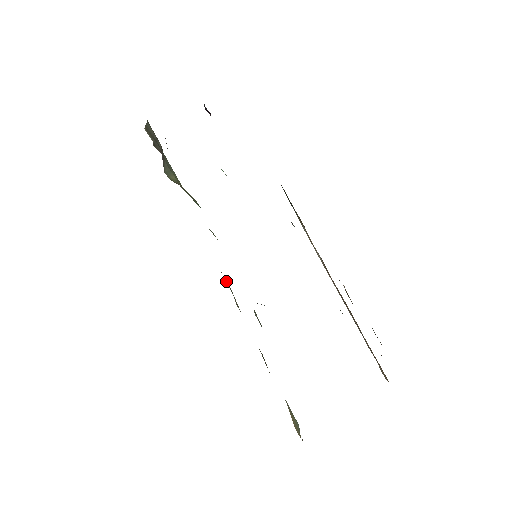
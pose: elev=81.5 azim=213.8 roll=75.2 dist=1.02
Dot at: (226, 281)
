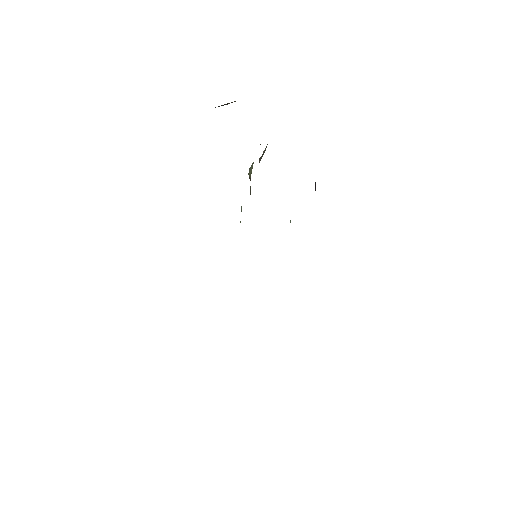
Dot at: occluded
